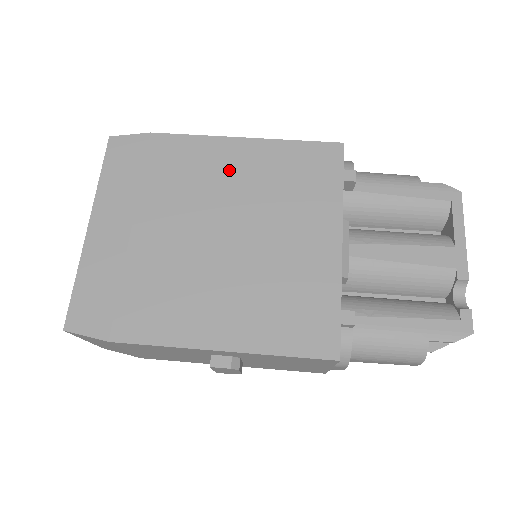
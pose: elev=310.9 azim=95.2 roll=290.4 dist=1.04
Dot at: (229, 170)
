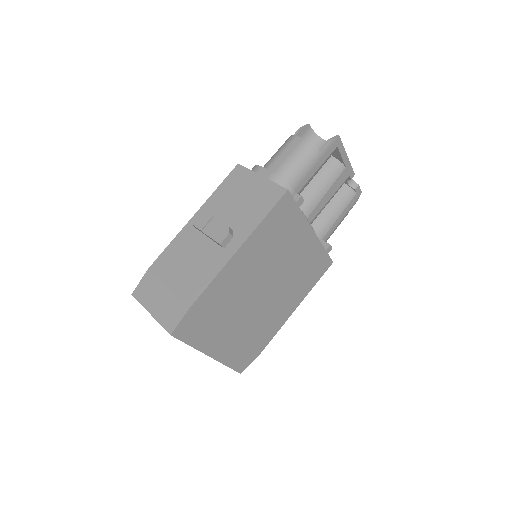
Dot at: (247, 269)
